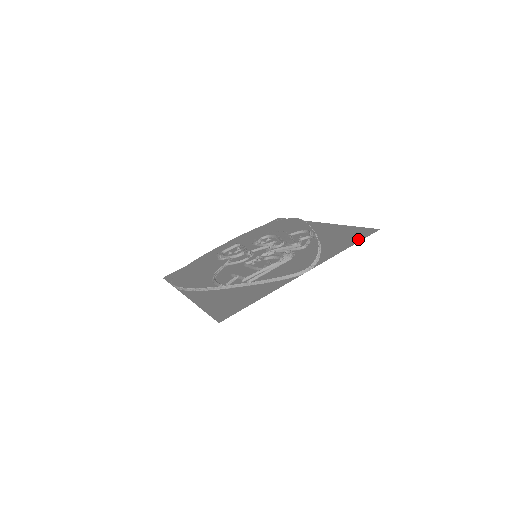
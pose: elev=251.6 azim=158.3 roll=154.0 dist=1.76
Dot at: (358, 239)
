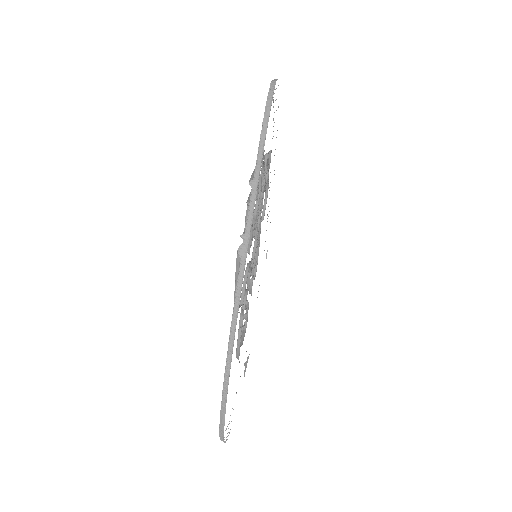
Dot at: occluded
